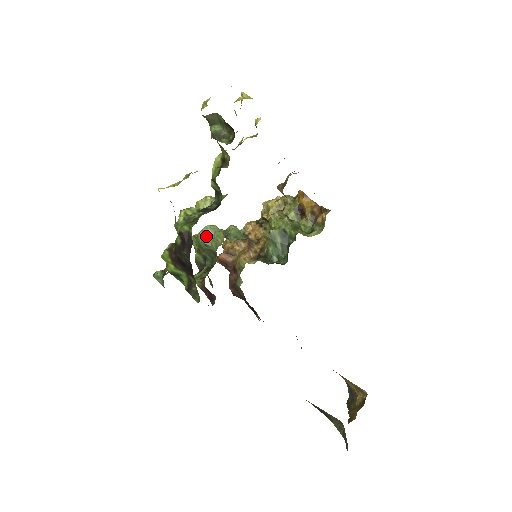
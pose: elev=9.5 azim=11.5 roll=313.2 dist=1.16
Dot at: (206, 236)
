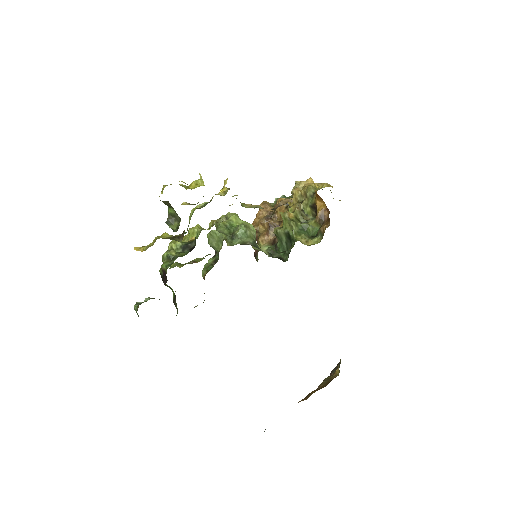
Dot at: (212, 238)
